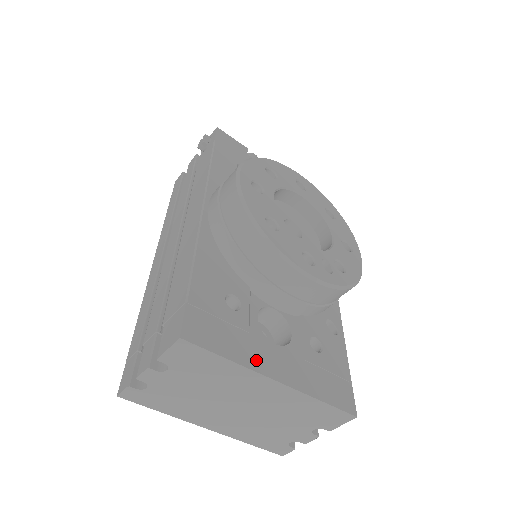
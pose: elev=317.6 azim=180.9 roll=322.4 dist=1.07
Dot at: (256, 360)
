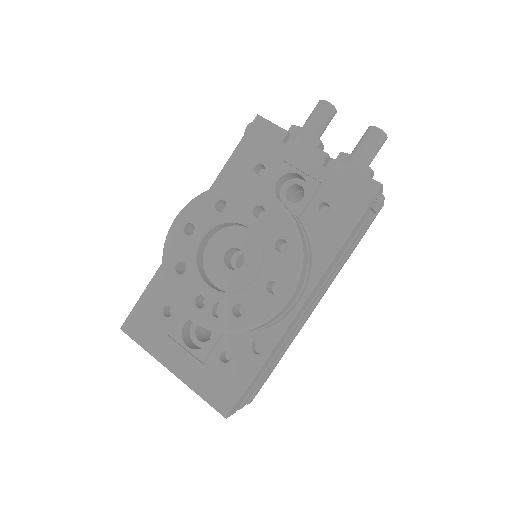
Dot at: (162, 354)
